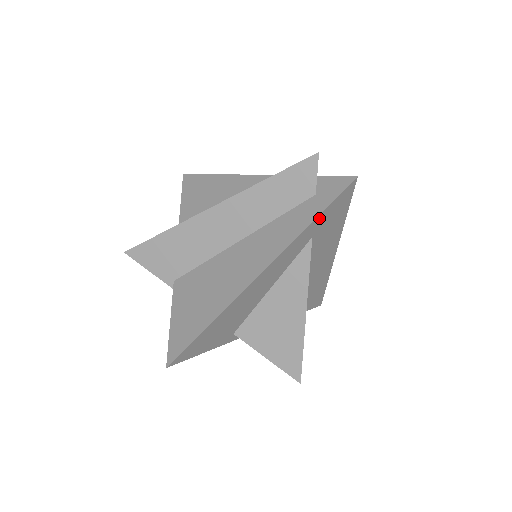
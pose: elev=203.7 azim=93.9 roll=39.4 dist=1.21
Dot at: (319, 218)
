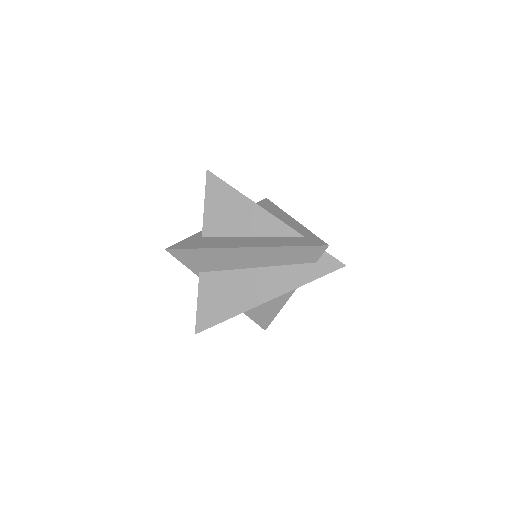
Dot at: (314, 279)
